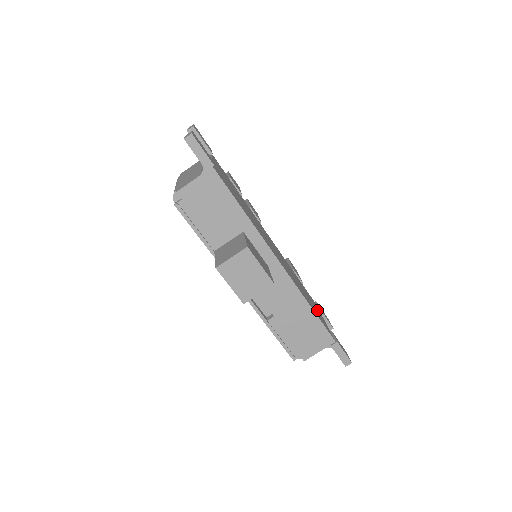
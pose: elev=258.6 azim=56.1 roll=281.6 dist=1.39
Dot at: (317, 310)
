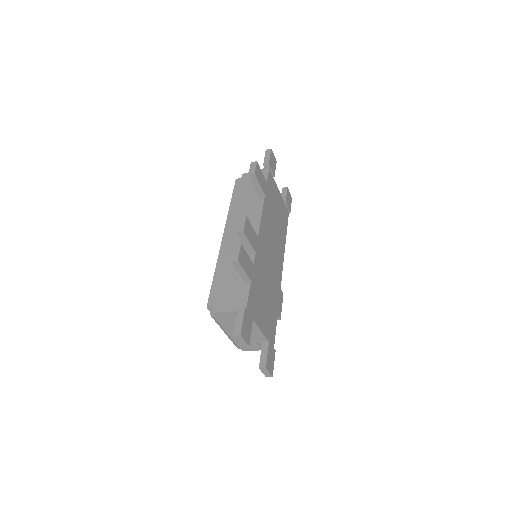
Dot at: (278, 200)
